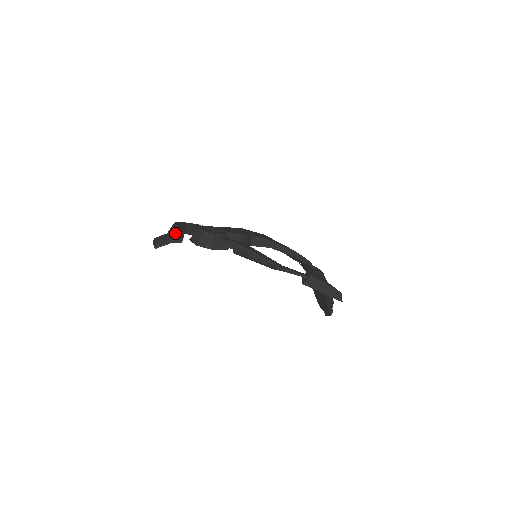
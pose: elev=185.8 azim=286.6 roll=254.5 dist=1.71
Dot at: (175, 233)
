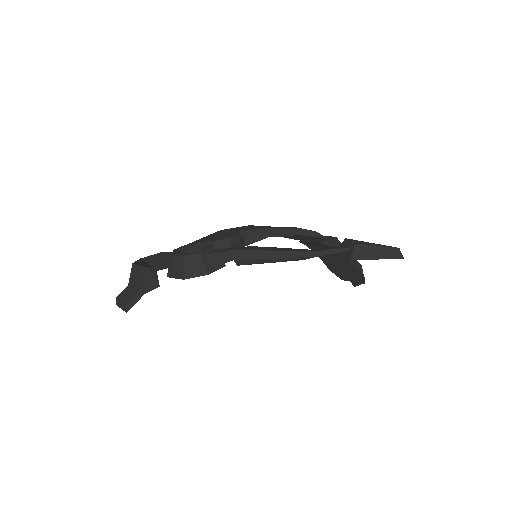
Dot at: (144, 278)
